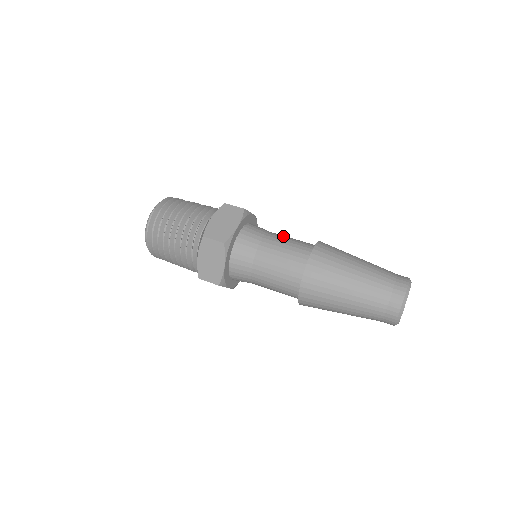
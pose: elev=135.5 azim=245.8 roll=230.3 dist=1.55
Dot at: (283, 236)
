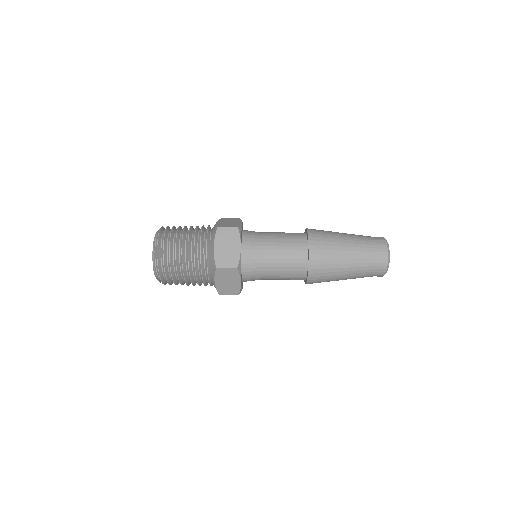
Dot at: occluded
